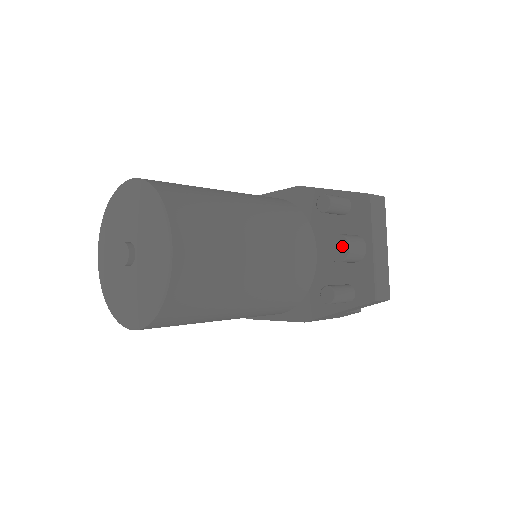
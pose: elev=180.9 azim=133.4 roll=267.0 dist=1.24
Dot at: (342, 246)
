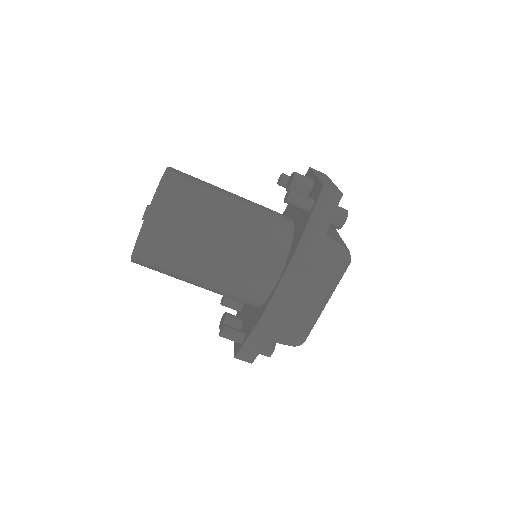
Dot at: (292, 177)
